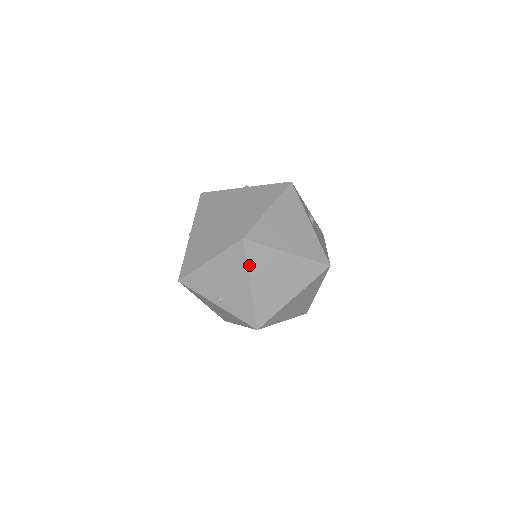
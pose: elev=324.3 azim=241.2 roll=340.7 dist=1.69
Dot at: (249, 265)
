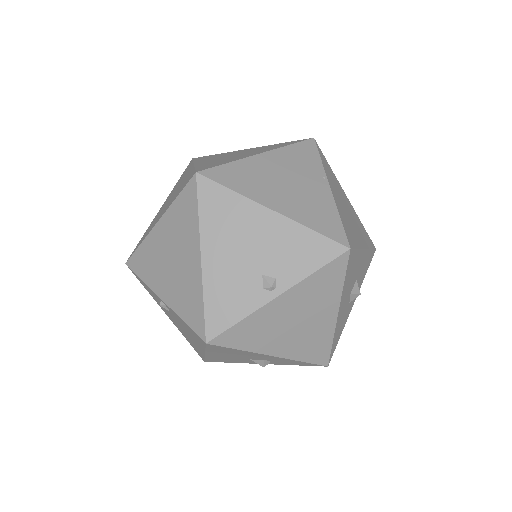
Dot at: (240, 192)
